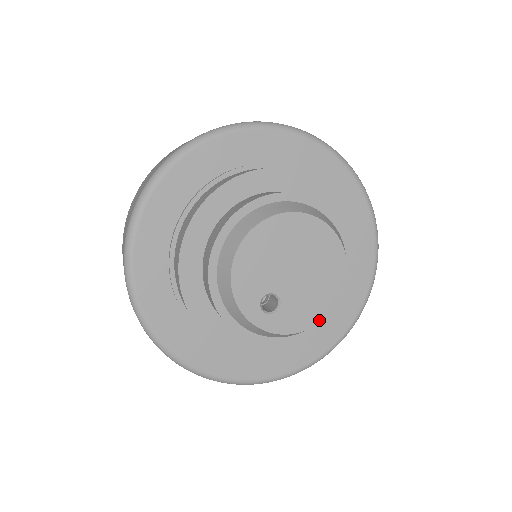
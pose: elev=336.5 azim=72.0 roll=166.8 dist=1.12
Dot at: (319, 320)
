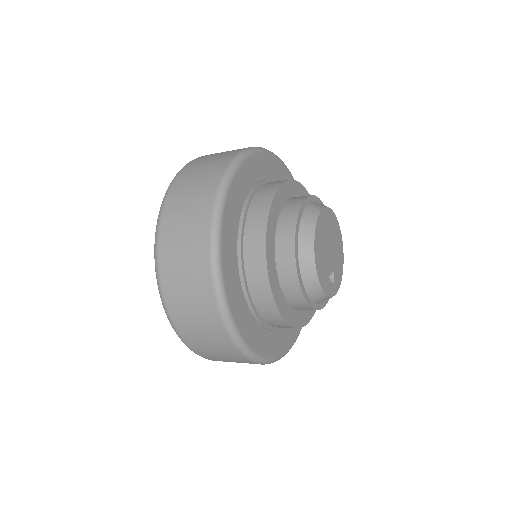
Dot at: (343, 263)
